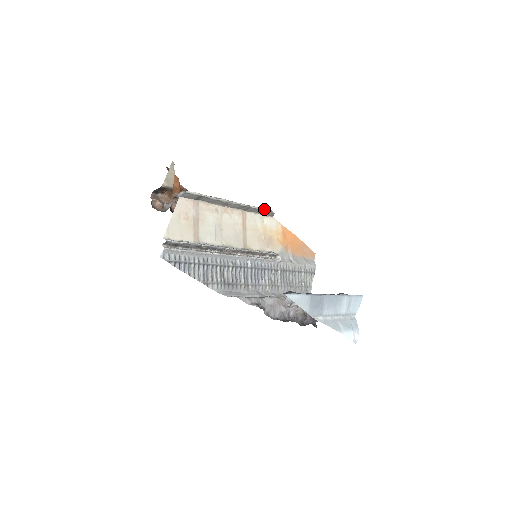
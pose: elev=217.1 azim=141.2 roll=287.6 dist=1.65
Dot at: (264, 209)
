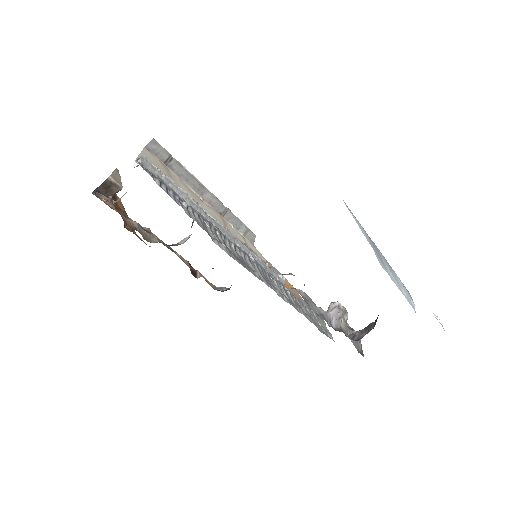
Dot at: (243, 223)
